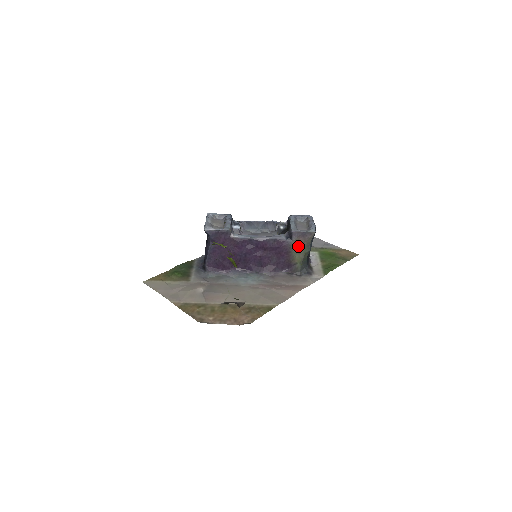
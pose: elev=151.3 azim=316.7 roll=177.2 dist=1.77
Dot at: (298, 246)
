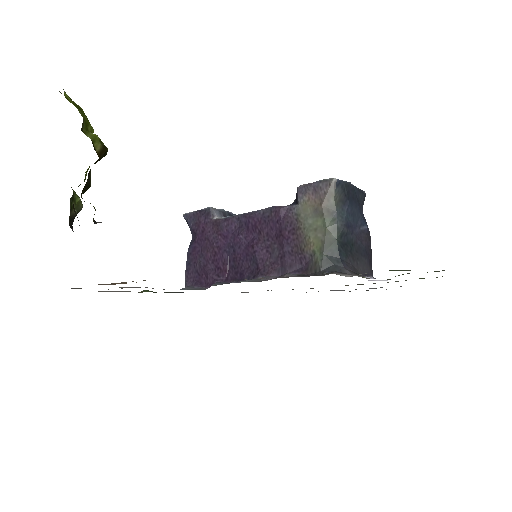
Dot at: (311, 214)
